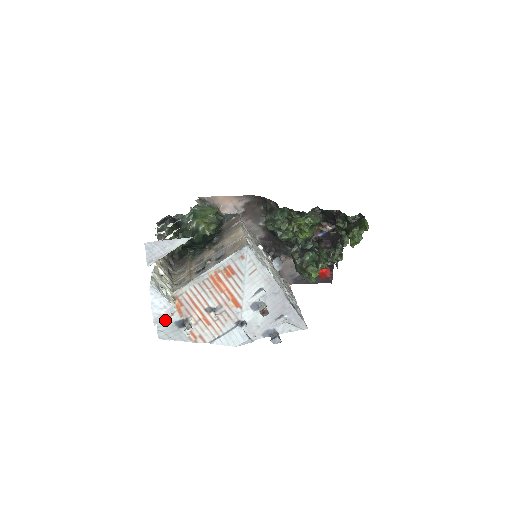
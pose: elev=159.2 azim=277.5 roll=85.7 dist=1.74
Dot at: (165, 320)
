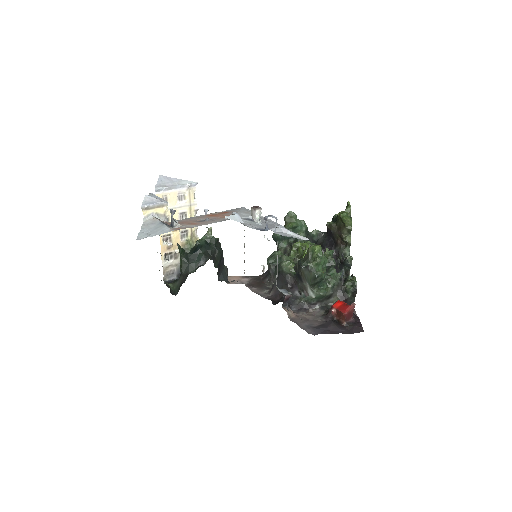
Dot at: (152, 223)
